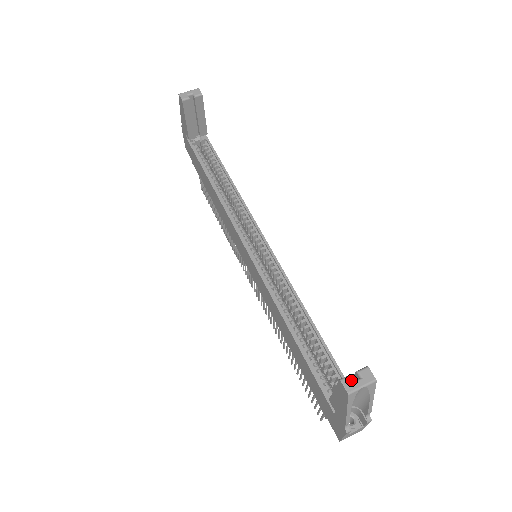
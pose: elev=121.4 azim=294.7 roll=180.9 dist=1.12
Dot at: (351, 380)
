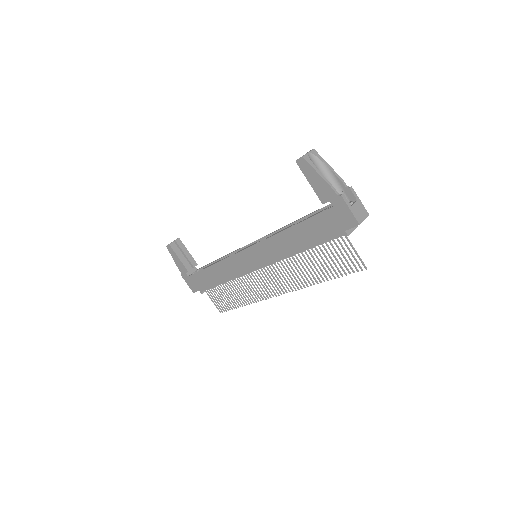
Dot at: occluded
